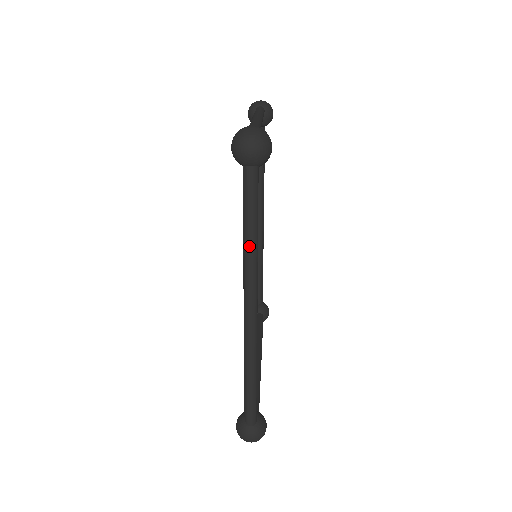
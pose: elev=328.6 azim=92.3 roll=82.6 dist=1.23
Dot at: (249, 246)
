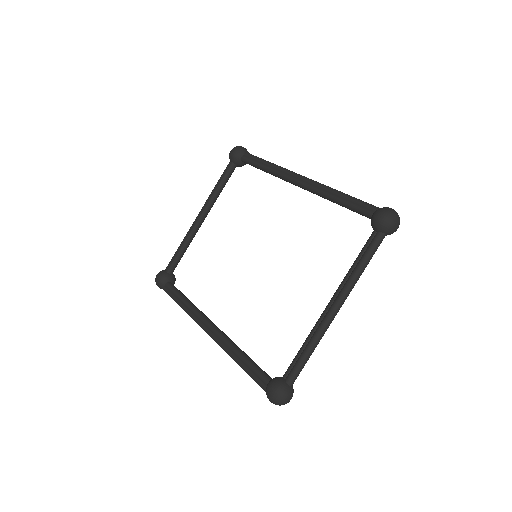
Dot at: (274, 164)
